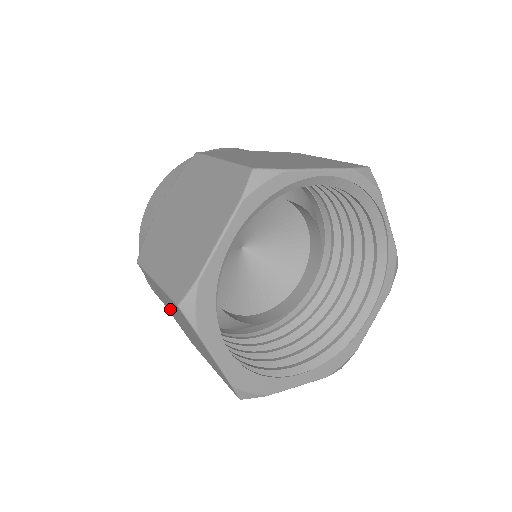
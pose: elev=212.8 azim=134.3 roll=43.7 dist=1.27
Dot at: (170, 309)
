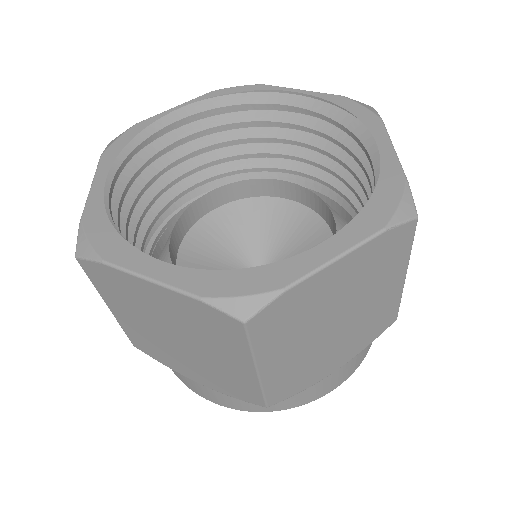
Dot at: (180, 358)
